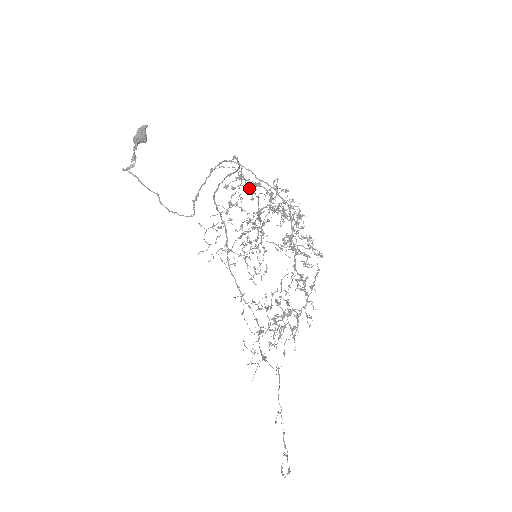
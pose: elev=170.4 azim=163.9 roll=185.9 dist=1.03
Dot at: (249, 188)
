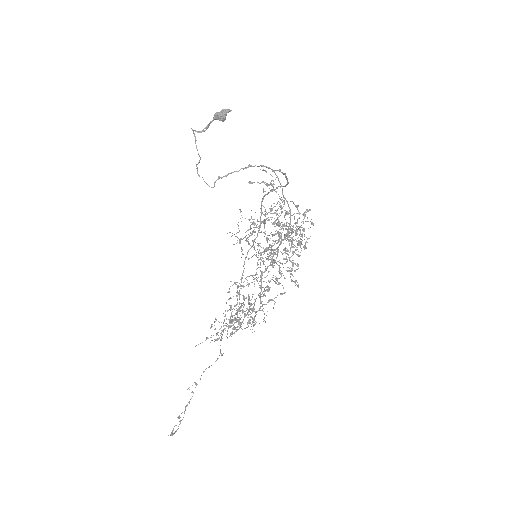
Dot at: occluded
